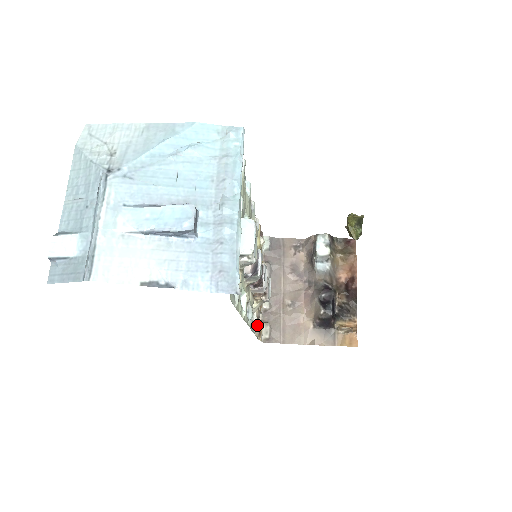
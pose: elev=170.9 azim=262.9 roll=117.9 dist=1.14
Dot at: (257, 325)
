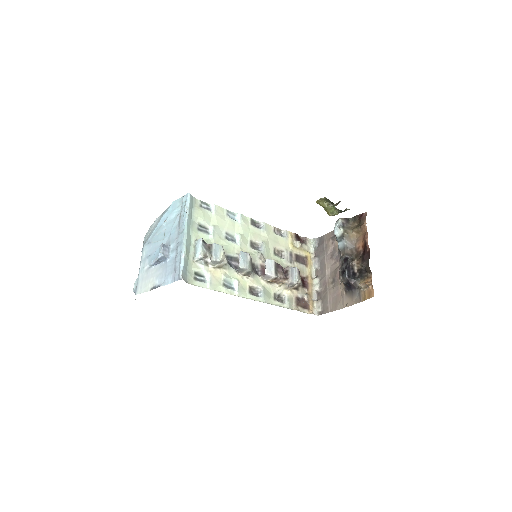
Dot at: (288, 302)
